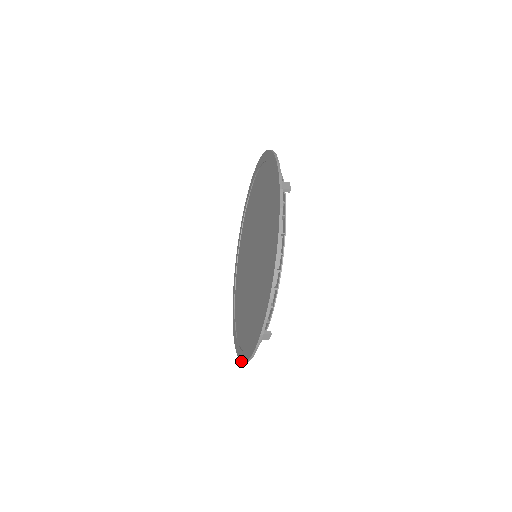
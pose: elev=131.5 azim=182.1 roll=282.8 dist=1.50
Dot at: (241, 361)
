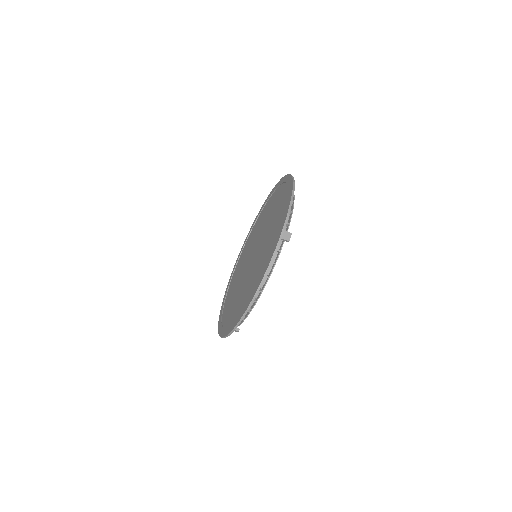
Dot at: (218, 326)
